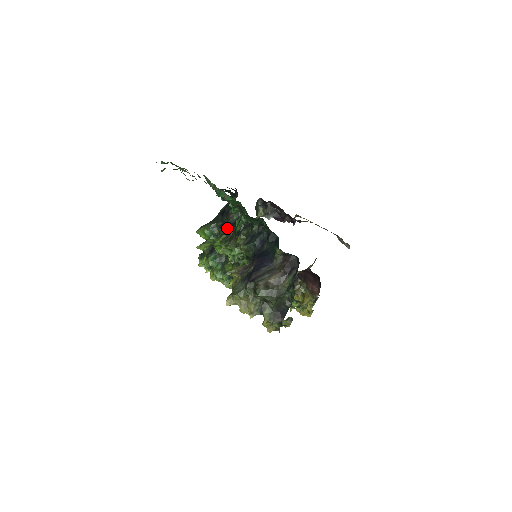
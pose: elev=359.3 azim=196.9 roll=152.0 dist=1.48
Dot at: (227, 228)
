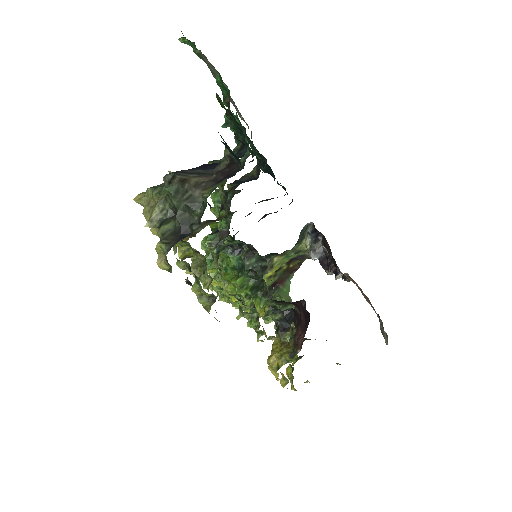
Dot at: (232, 183)
